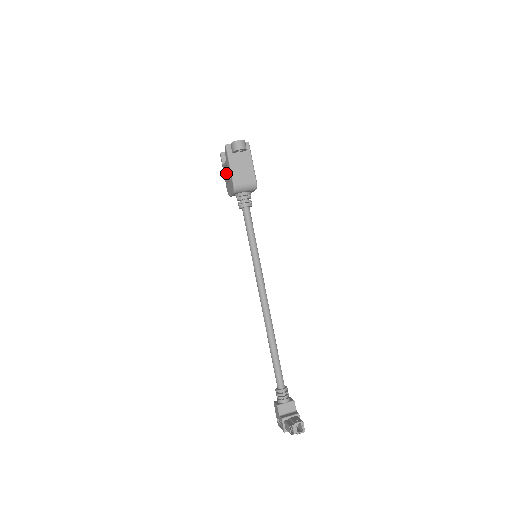
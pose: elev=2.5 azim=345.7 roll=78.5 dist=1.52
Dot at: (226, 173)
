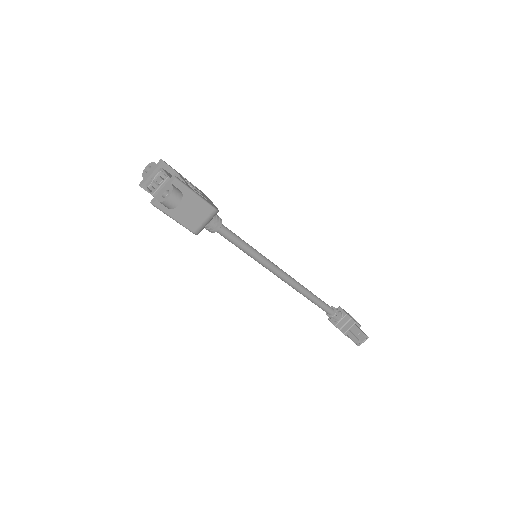
Dot at: occluded
